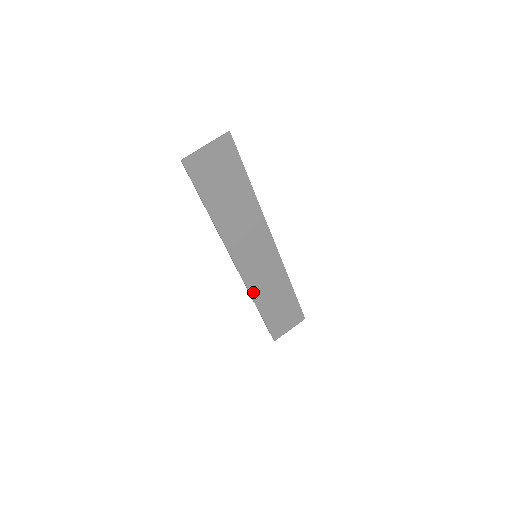
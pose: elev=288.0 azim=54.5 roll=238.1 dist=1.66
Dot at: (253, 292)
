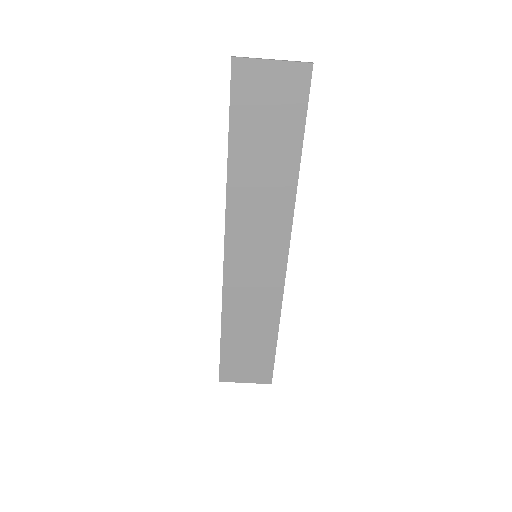
Dot at: (227, 299)
